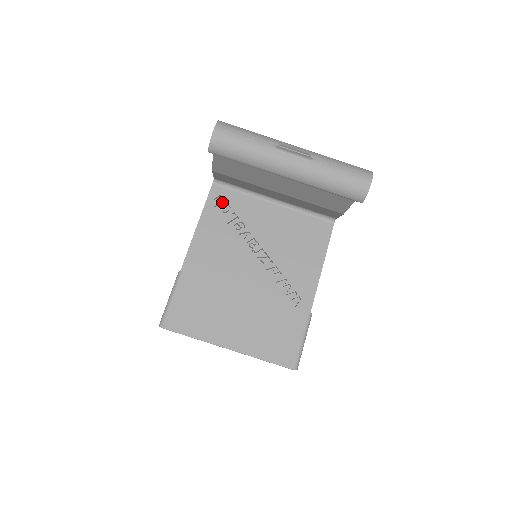
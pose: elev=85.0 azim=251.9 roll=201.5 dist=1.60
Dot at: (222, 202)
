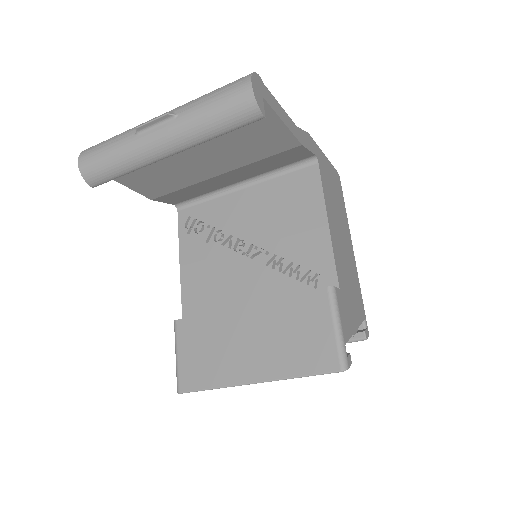
Dot at: (195, 223)
